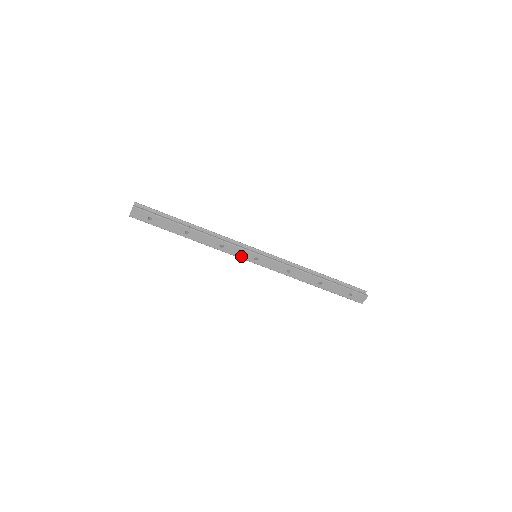
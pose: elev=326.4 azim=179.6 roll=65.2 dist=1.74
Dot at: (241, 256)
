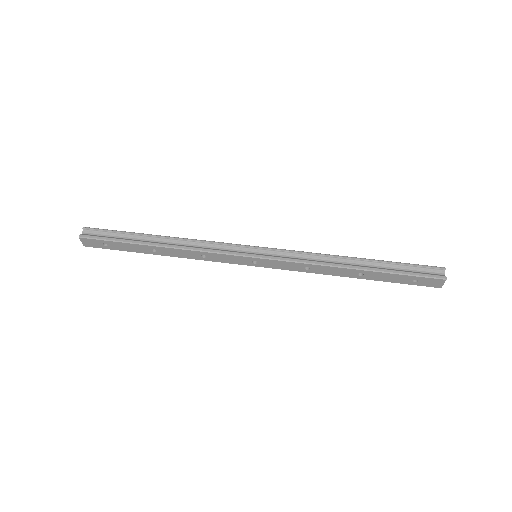
Dot at: (234, 262)
